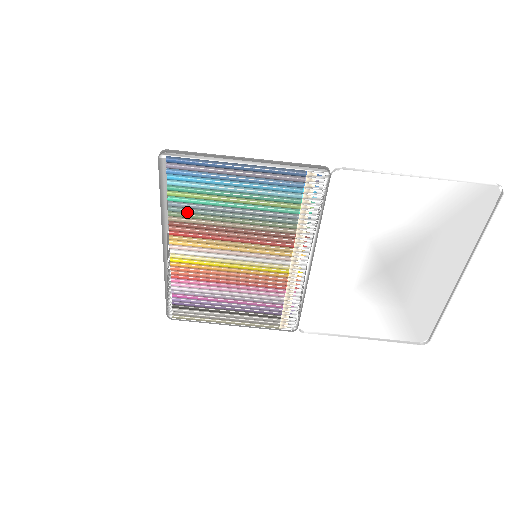
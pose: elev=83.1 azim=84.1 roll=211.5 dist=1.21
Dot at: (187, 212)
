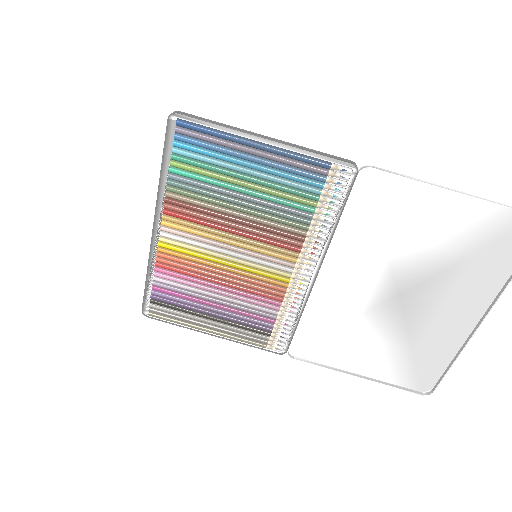
Dot at: (188, 189)
